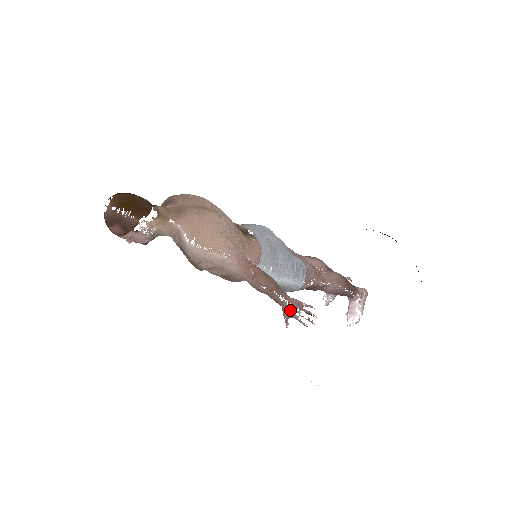
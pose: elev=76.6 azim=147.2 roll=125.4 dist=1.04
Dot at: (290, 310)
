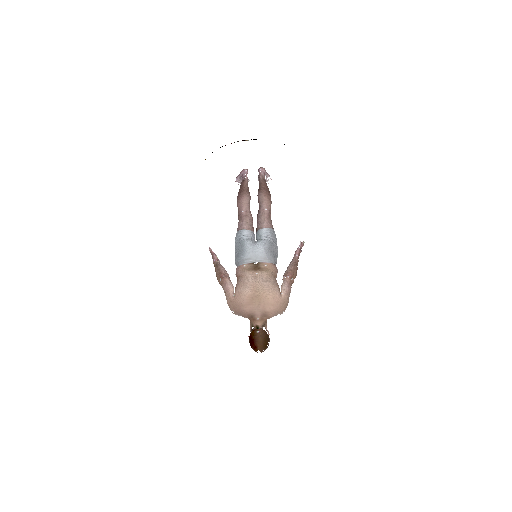
Dot at: occluded
